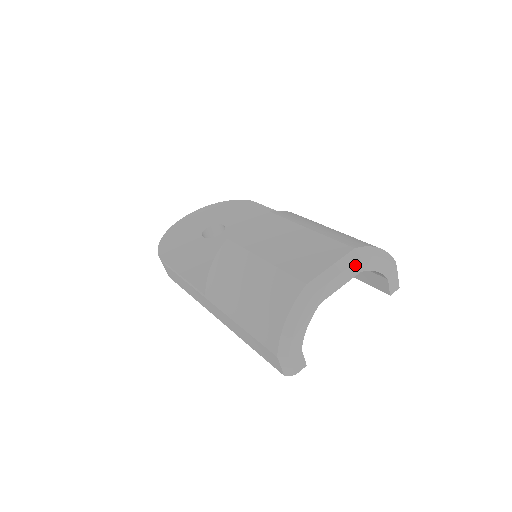
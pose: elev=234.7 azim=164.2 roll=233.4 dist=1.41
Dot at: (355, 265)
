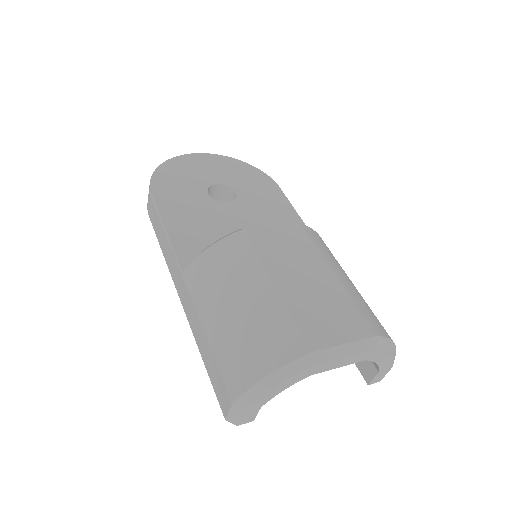
Dot at: (366, 353)
